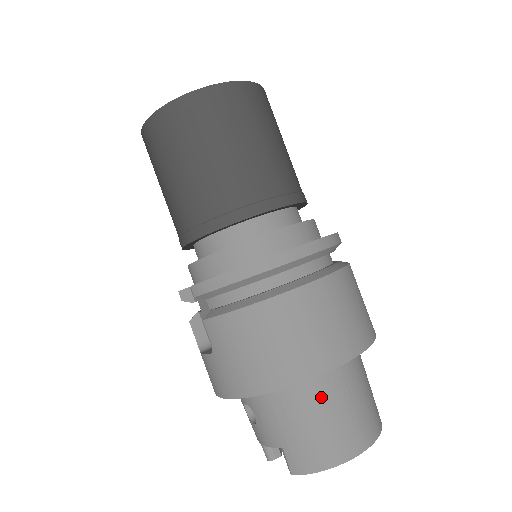
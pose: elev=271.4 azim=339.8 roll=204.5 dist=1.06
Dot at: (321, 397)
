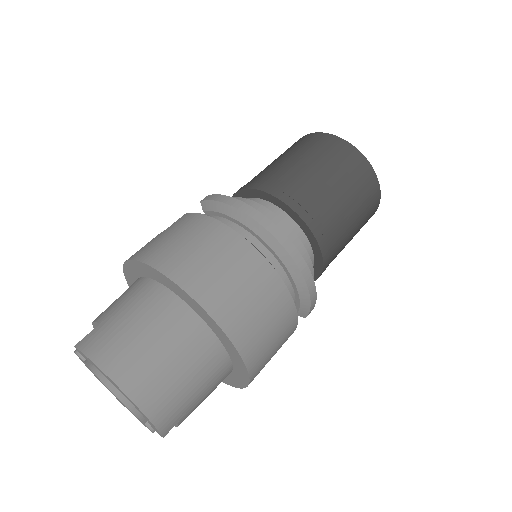
Dot at: (166, 322)
